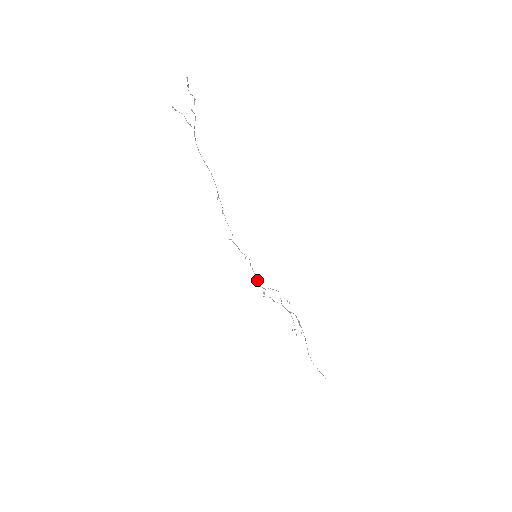
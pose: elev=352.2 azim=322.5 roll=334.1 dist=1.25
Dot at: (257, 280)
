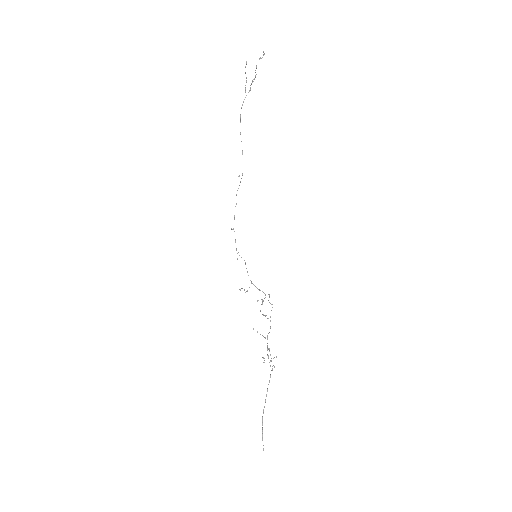
Dot at: occluded
